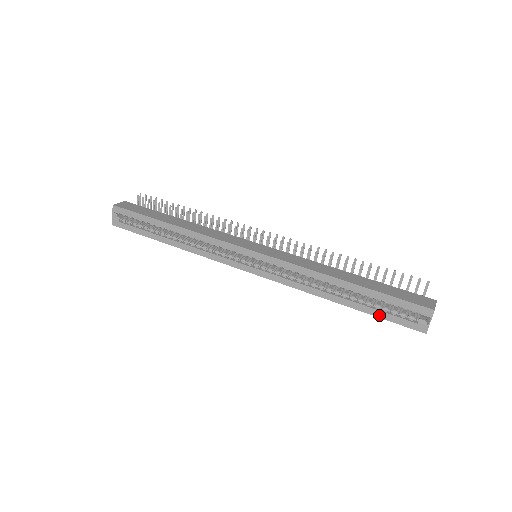
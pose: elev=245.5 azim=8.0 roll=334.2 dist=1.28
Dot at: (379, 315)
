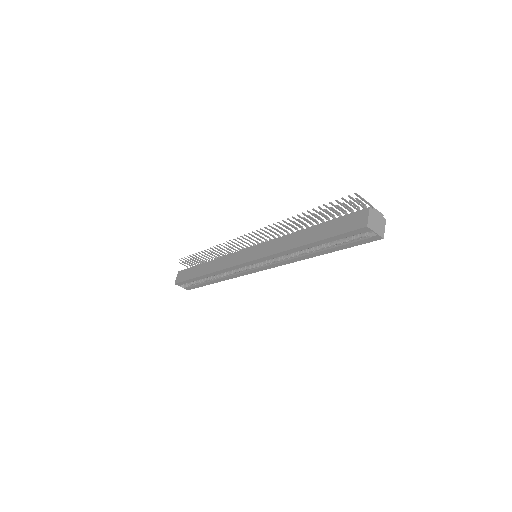
Dot at: (346, 247)
